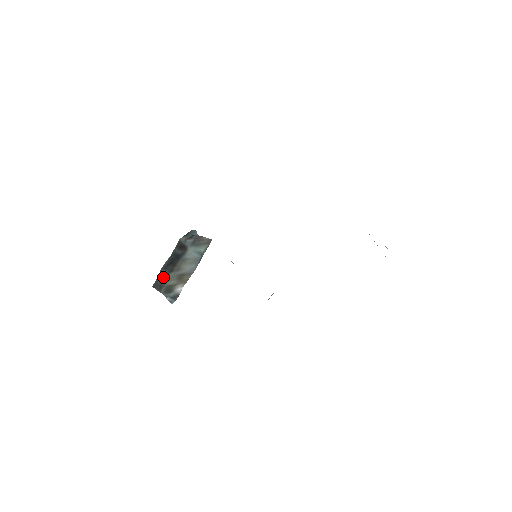
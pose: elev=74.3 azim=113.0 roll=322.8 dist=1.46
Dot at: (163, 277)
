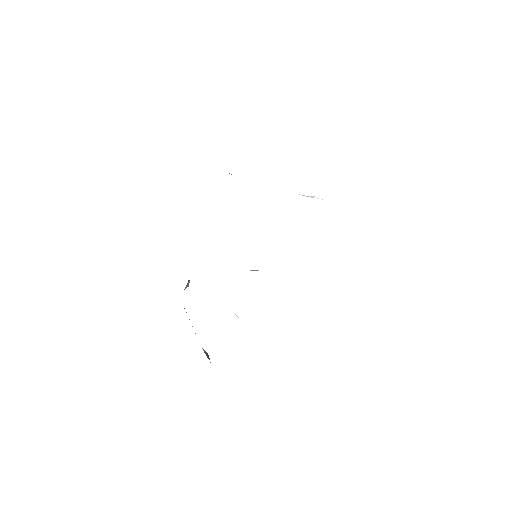
Dot at: occluded
